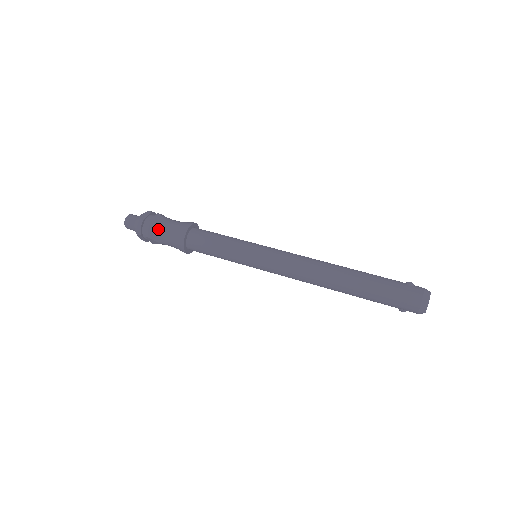
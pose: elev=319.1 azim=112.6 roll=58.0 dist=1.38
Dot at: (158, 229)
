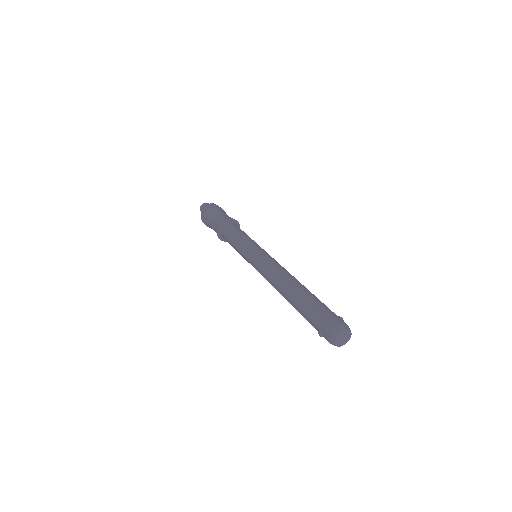
Dot at: (217, 211)
